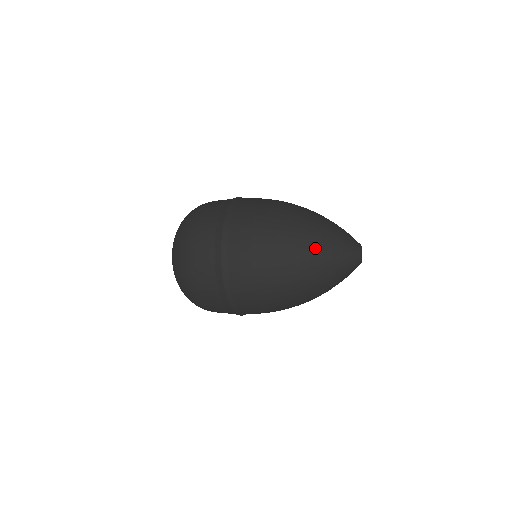
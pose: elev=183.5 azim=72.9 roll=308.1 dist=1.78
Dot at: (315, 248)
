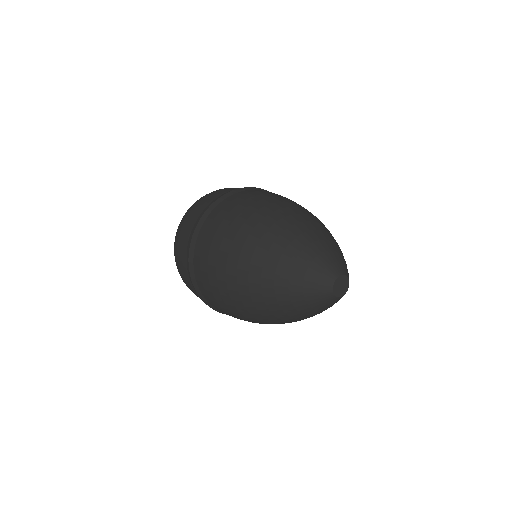
Dot at: (267, 277)
